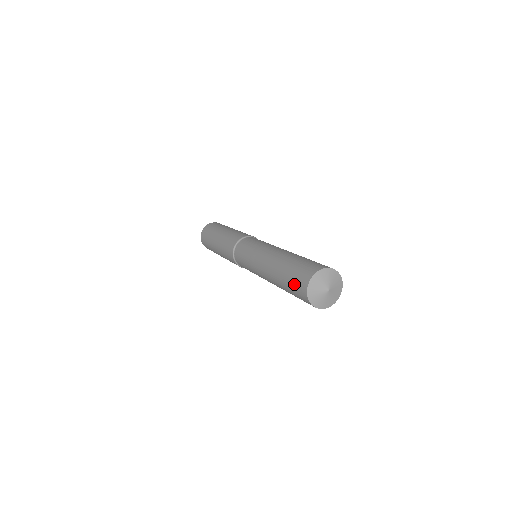
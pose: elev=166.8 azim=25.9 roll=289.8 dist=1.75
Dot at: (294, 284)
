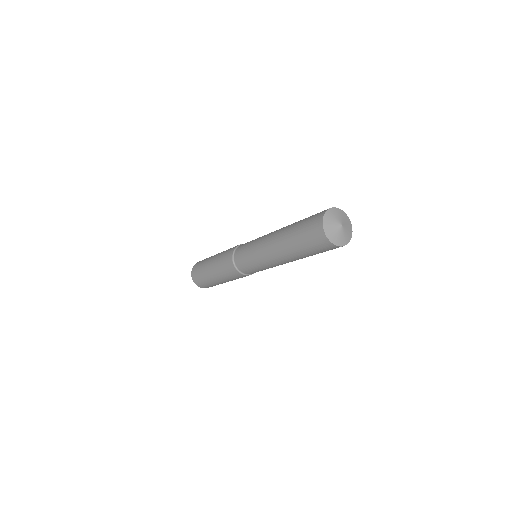
Dot at: (307, 226)
